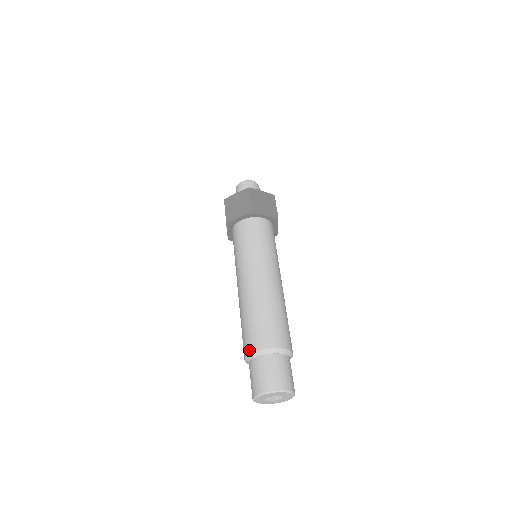
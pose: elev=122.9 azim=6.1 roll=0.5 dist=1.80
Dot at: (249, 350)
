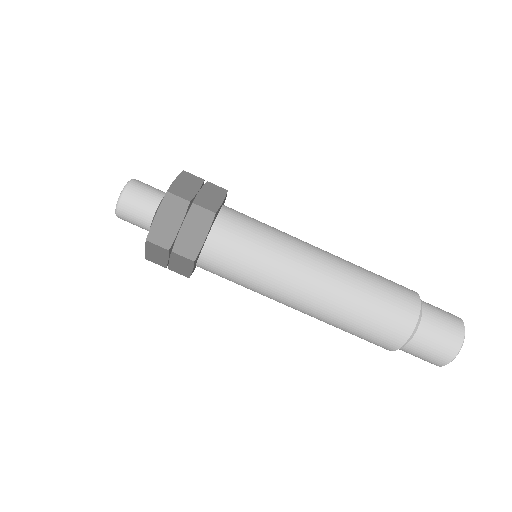
Dot at: occluded
